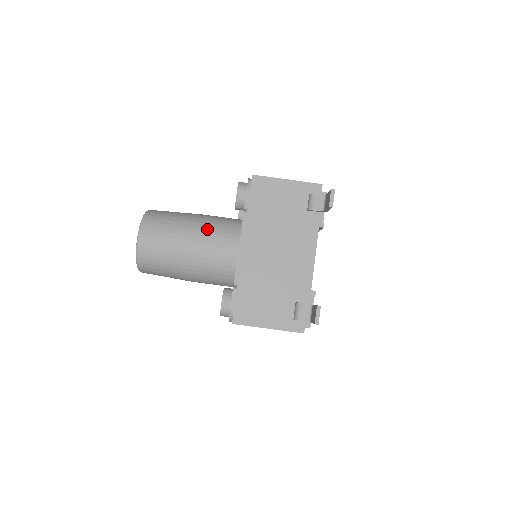
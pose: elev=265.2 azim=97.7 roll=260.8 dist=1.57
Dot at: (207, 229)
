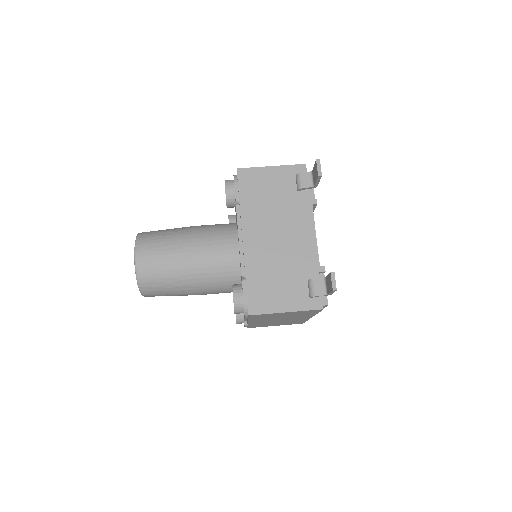
Dot at: (203, 235)
